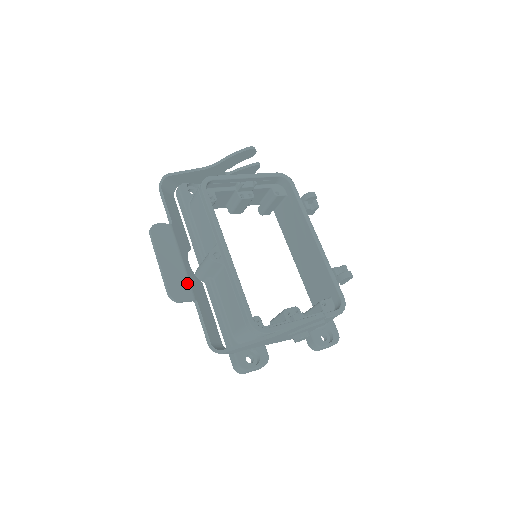
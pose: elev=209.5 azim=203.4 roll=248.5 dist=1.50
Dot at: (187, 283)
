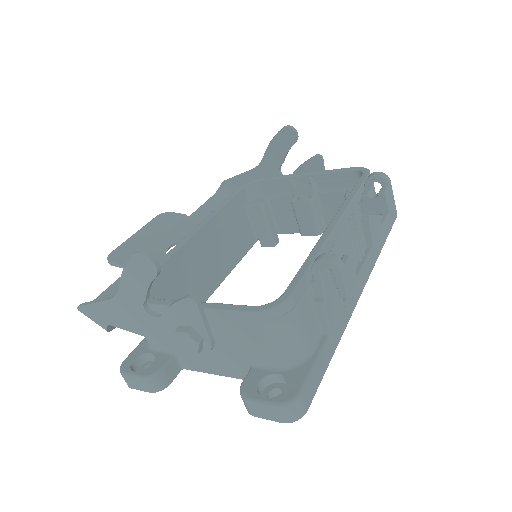
Dot at: occluded
